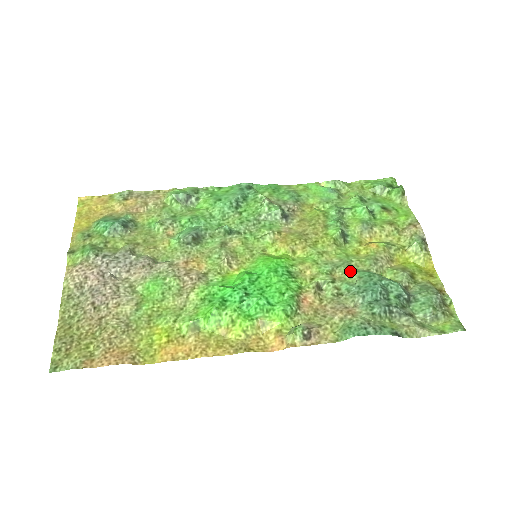
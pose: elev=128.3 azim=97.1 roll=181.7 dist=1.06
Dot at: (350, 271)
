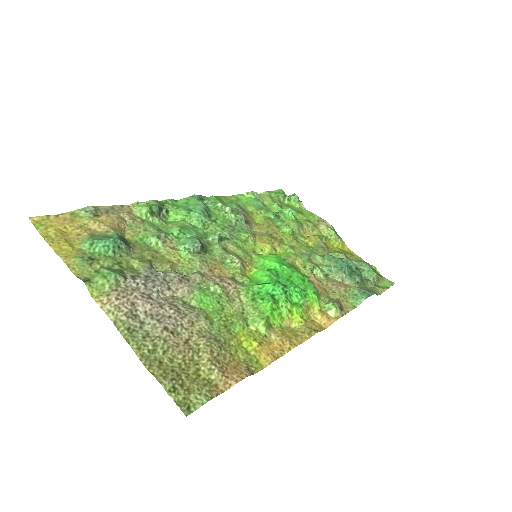
Dot at: (320, 257)
